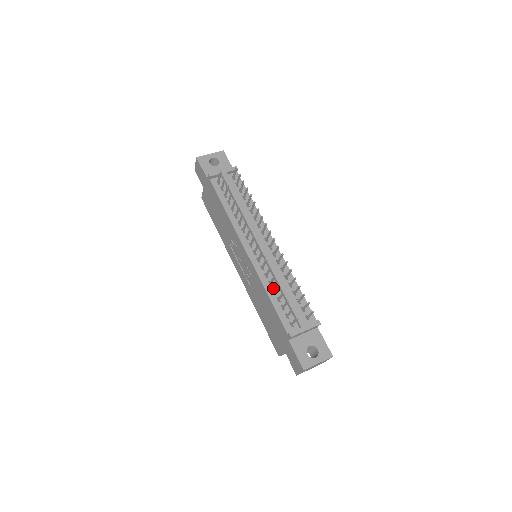
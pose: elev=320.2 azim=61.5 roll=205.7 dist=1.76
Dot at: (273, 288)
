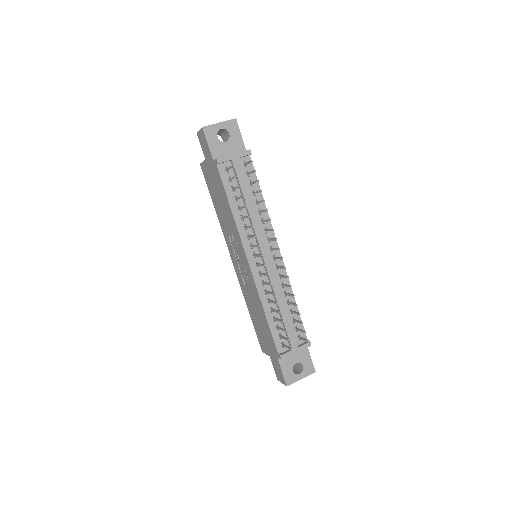
Dot at: (271, 306)
